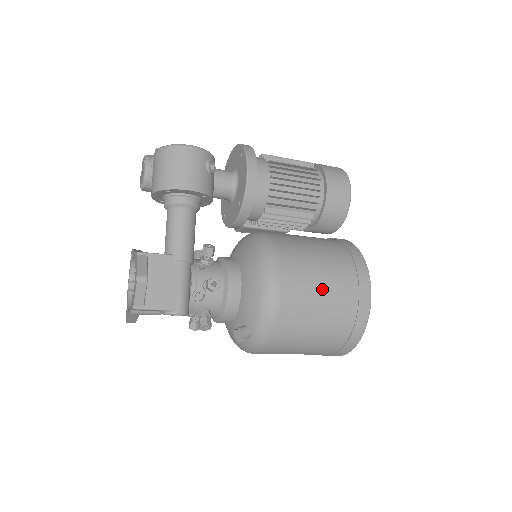
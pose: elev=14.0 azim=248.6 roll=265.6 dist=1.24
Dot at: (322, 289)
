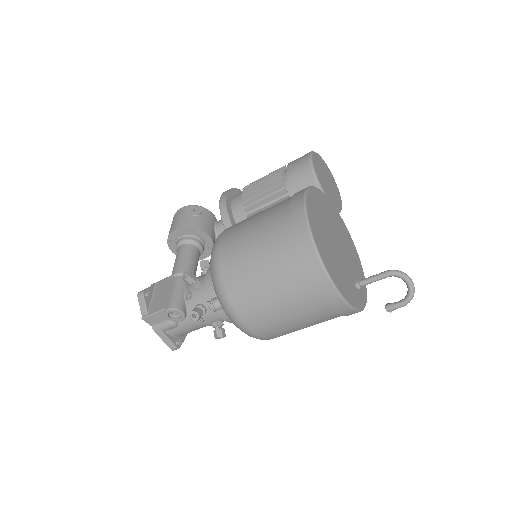
Dot at: (255, 227)
